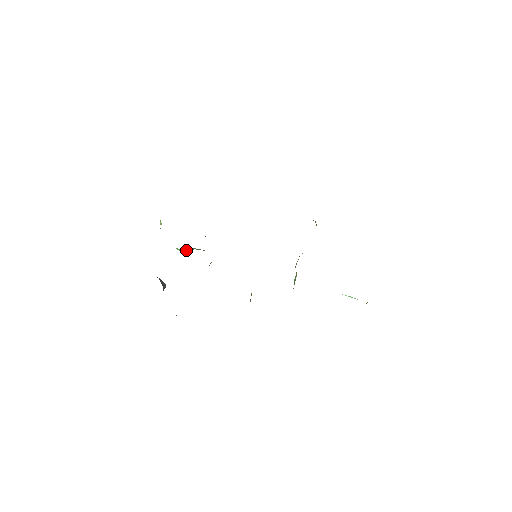
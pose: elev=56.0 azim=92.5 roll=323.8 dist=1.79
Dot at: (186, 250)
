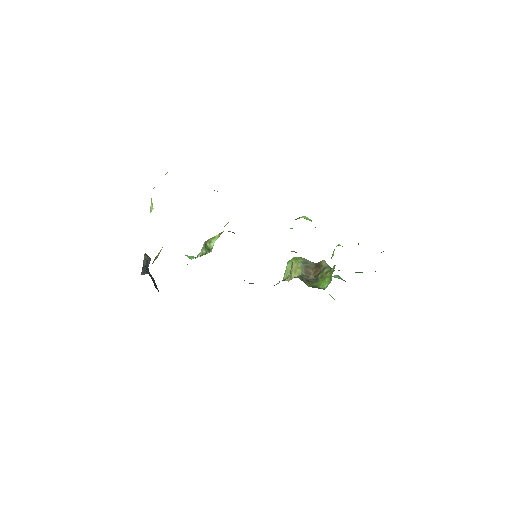
Dot at: occluded
